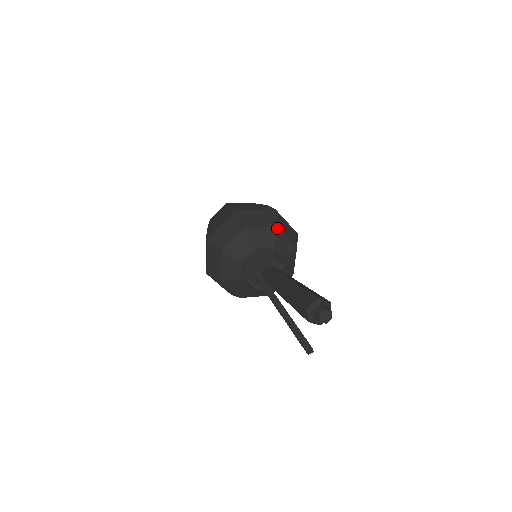
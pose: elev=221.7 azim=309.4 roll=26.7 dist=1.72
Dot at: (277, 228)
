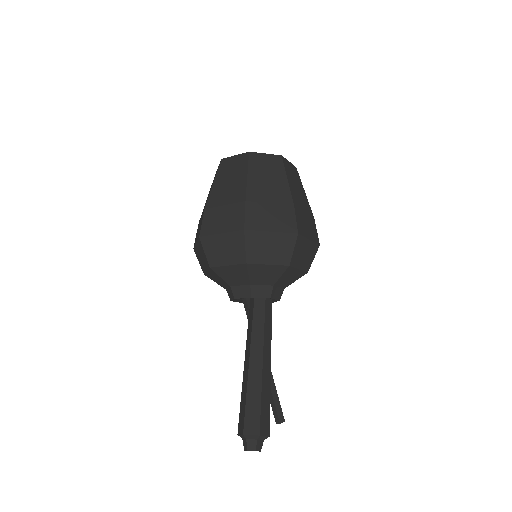
Dot at: (246, 265)
